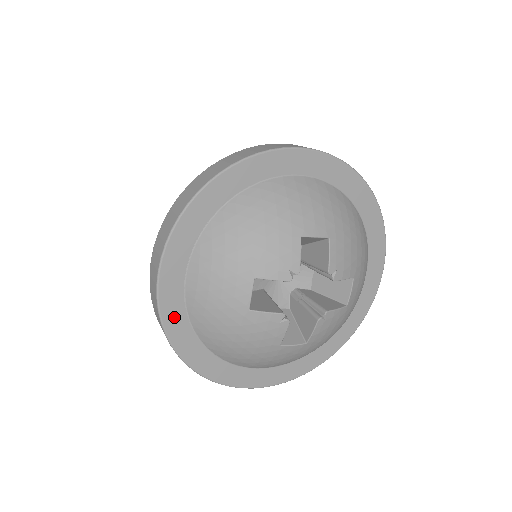
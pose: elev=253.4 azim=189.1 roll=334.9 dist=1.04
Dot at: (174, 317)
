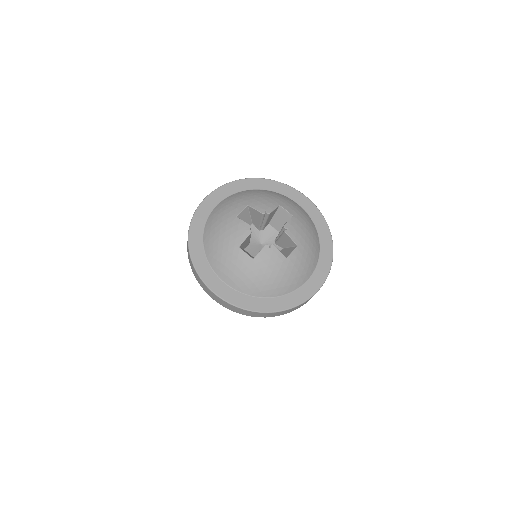
Dot at: (239, 300)
